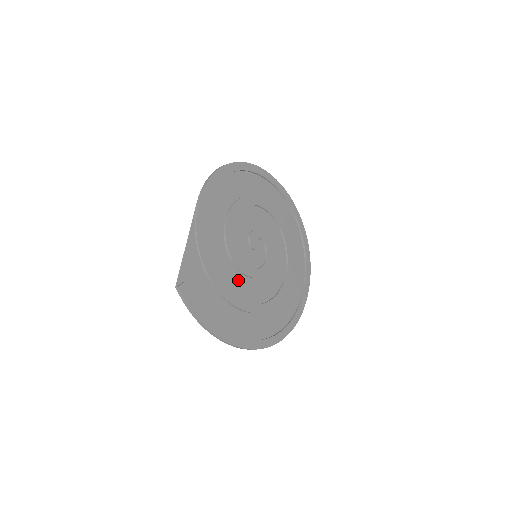
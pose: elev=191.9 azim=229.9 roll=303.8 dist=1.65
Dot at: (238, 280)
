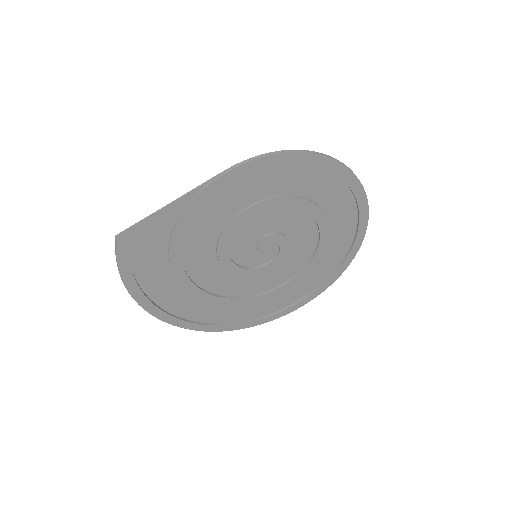
Dot at: (209, 265)
